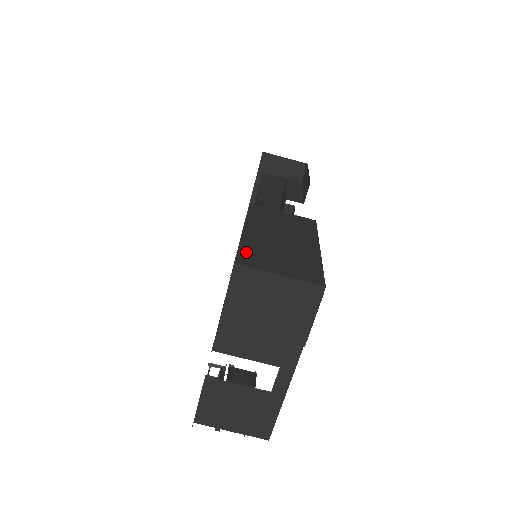
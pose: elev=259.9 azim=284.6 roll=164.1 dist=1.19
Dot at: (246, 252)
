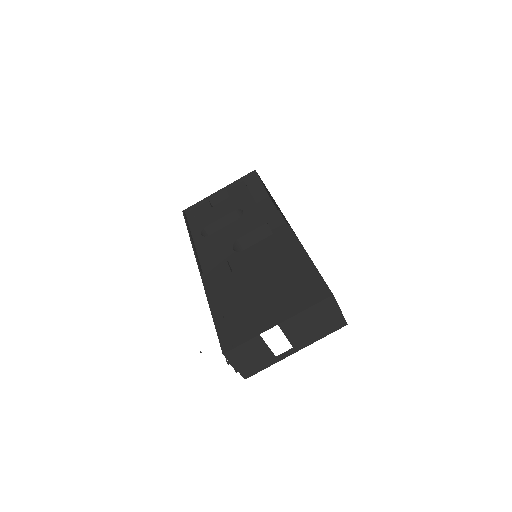
Dot at: occluded
